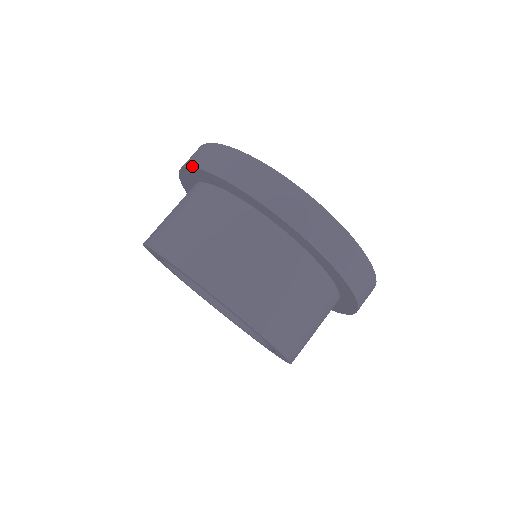
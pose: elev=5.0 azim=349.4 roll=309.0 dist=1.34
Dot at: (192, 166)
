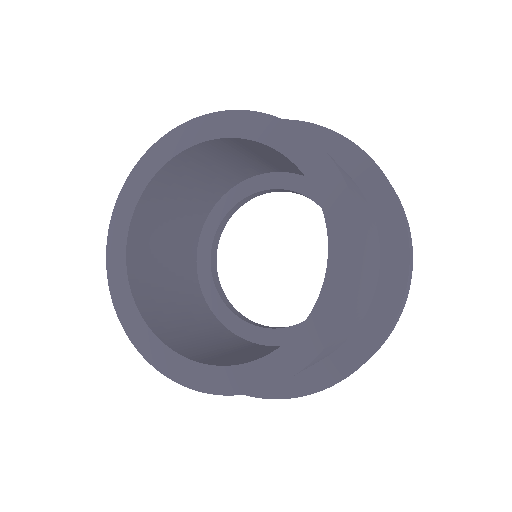
Dot at: occluded
